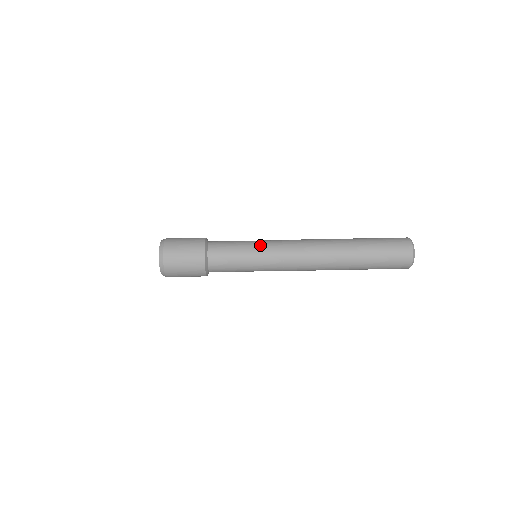
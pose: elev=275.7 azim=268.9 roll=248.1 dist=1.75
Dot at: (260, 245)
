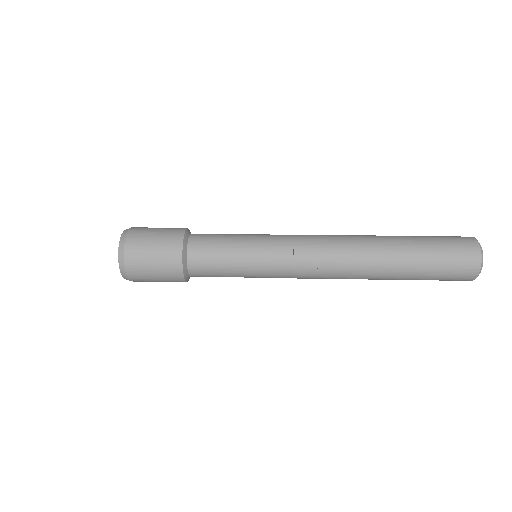
Dot at: occluded
